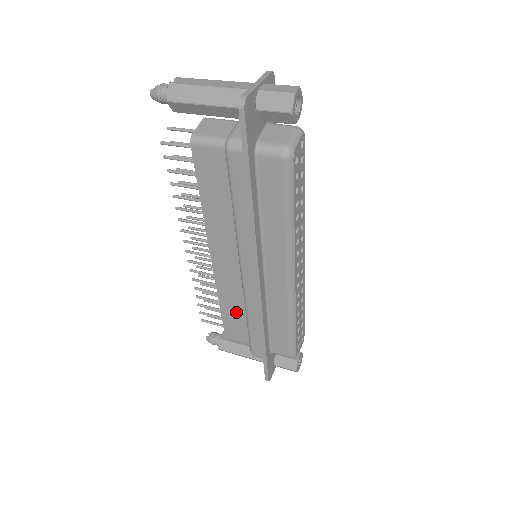
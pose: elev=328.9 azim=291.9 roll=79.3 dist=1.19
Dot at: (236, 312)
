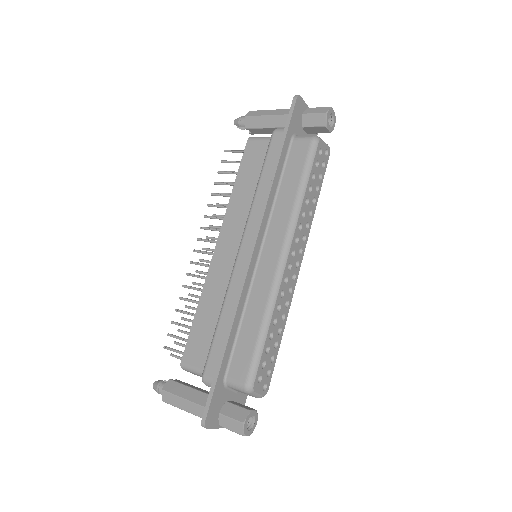
Dot at: (210, 316)
